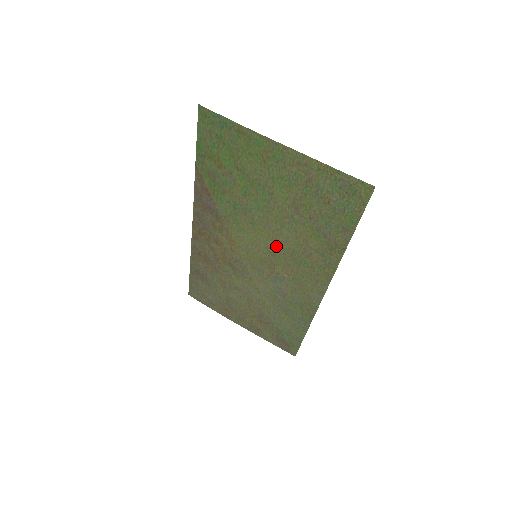
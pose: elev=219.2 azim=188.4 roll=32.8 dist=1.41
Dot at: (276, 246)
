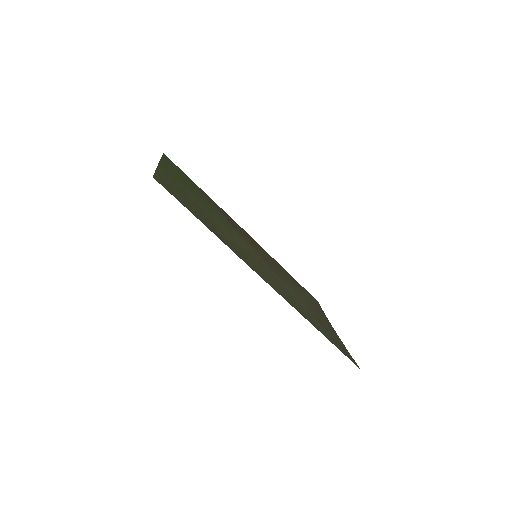
Dot at: (239, 244)
